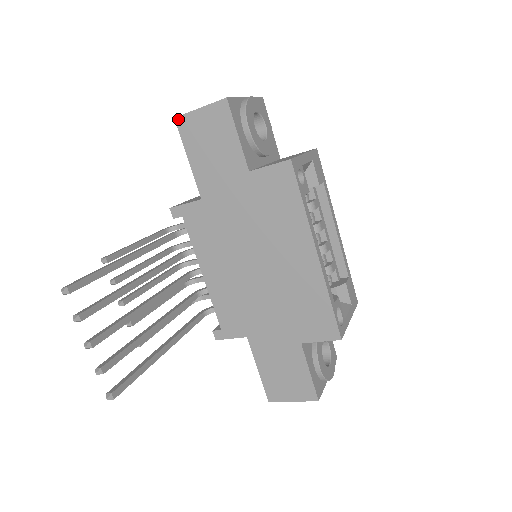
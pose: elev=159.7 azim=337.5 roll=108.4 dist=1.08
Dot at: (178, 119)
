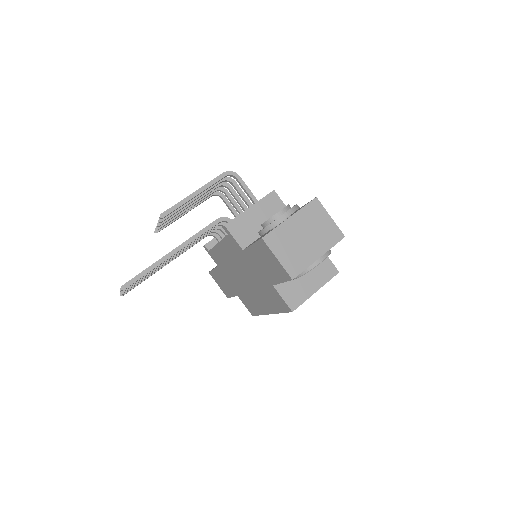
Dot at: (263, 241)
